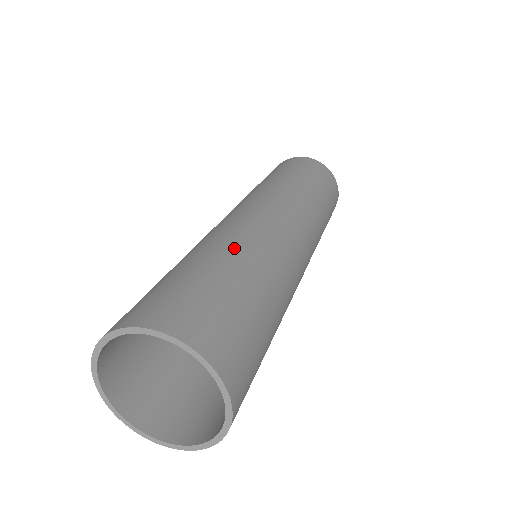
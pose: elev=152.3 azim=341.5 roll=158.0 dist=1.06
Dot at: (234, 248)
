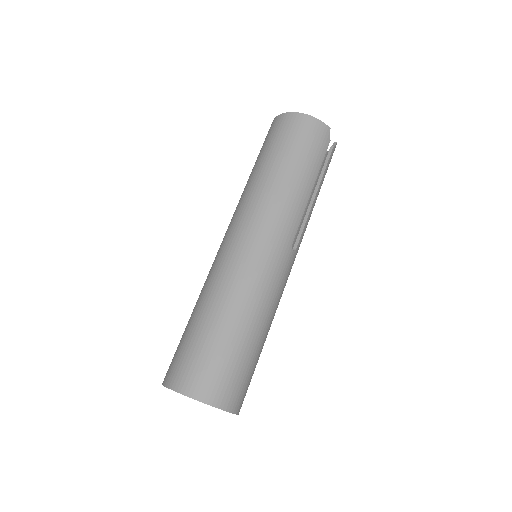
Dot at: (208, 297)
